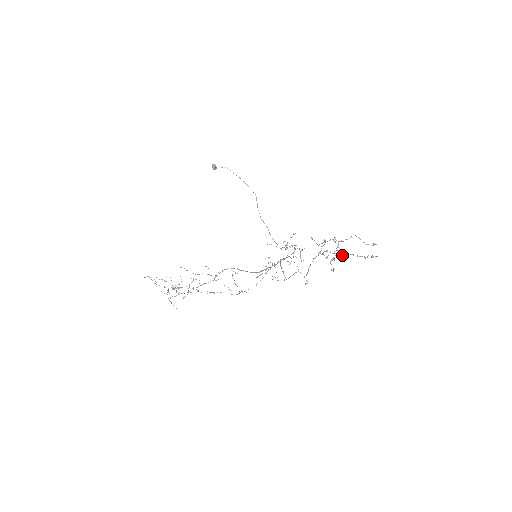
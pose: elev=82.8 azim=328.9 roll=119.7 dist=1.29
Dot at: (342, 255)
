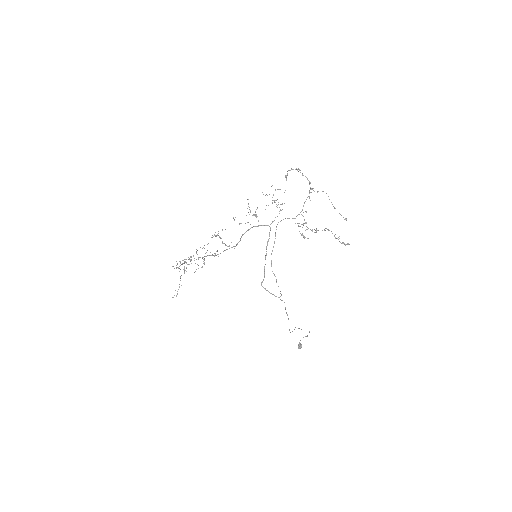
Dot at: occluded
